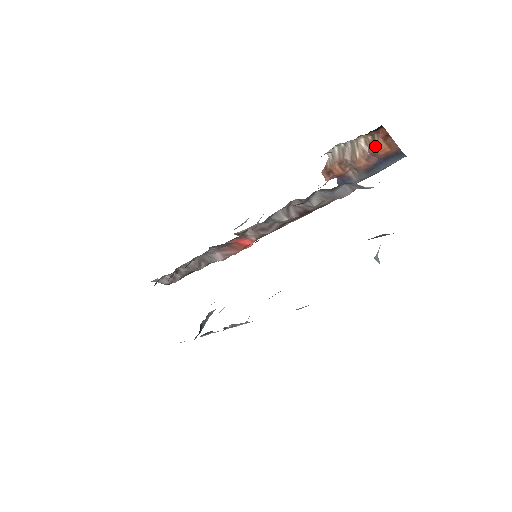
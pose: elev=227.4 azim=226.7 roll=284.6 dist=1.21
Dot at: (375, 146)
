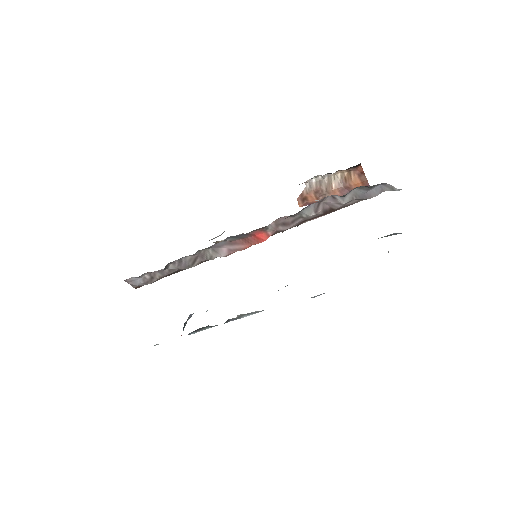
Dot at: (350, 180)
